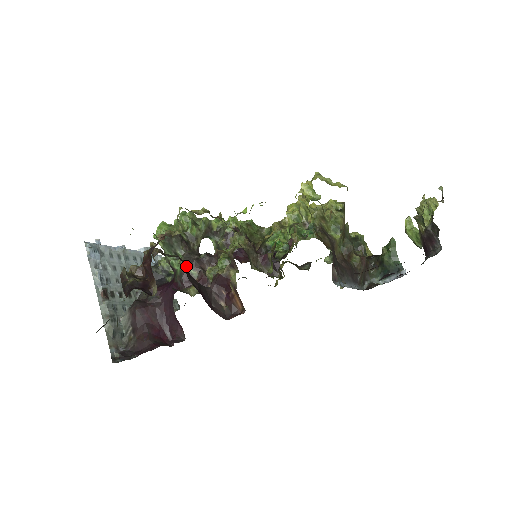
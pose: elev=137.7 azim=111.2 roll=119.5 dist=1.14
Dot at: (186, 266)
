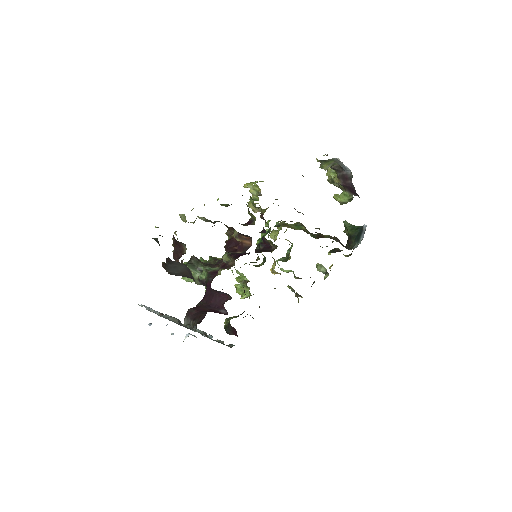
Dot at: occluded
